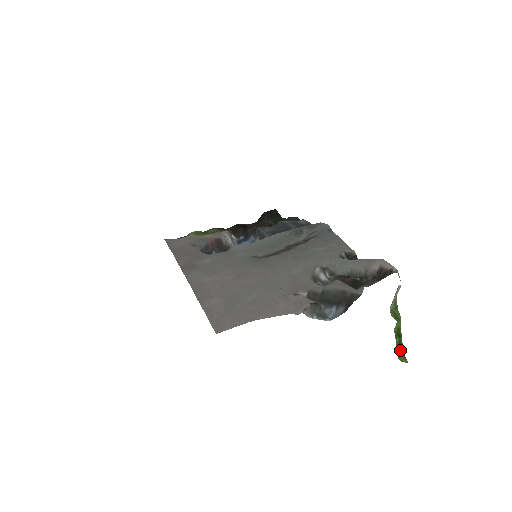
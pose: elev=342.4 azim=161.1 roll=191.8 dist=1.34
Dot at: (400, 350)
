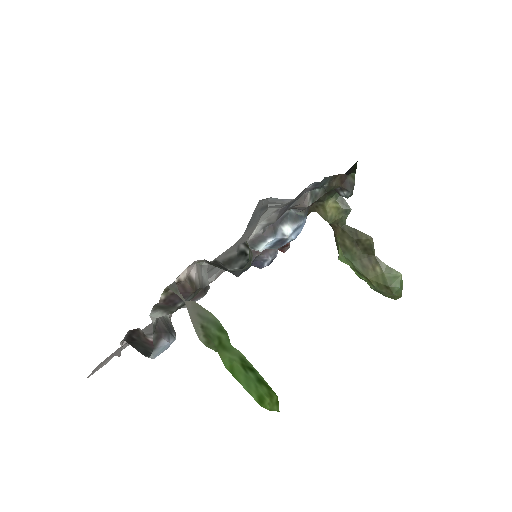
Dot at: (267, 390)
